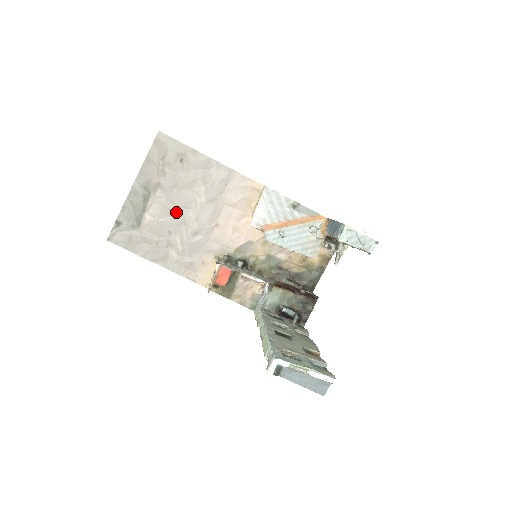
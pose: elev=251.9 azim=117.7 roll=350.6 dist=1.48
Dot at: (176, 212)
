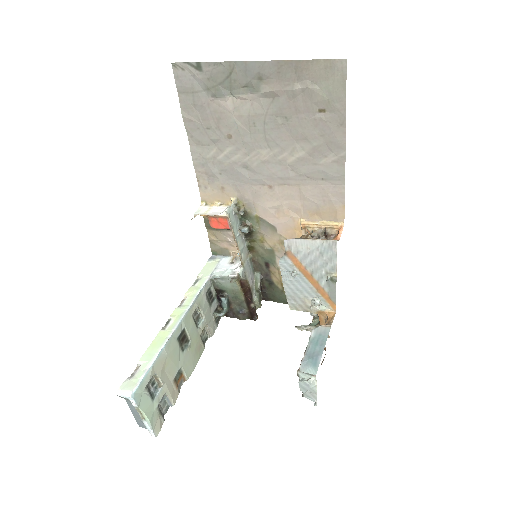
Dot at: (256, 134)
